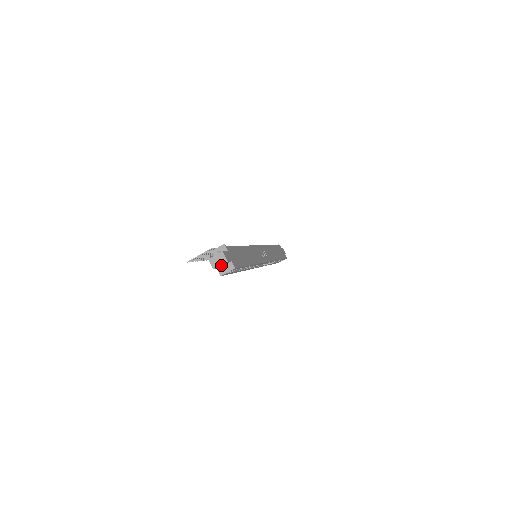
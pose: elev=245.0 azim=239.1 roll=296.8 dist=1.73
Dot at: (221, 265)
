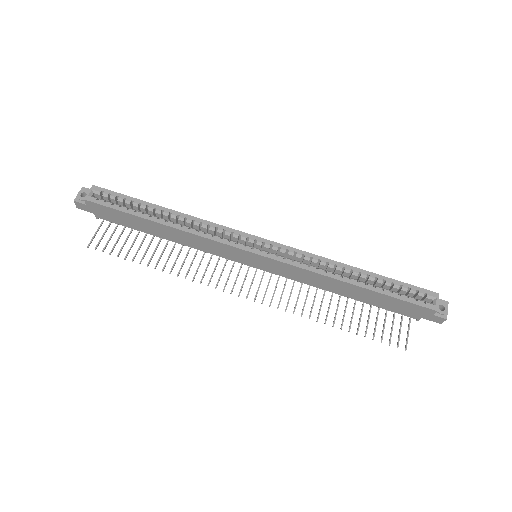
Dot at: (79, 193)
